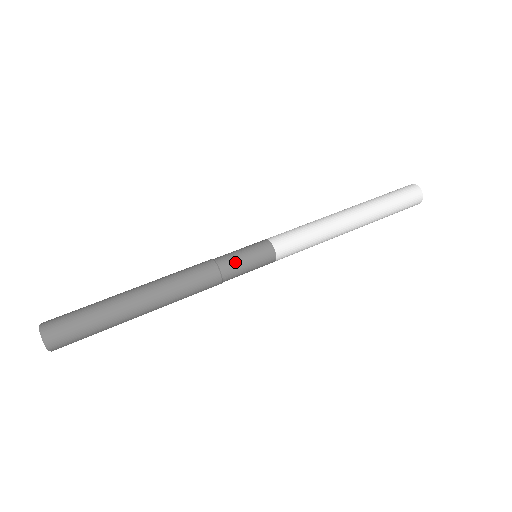
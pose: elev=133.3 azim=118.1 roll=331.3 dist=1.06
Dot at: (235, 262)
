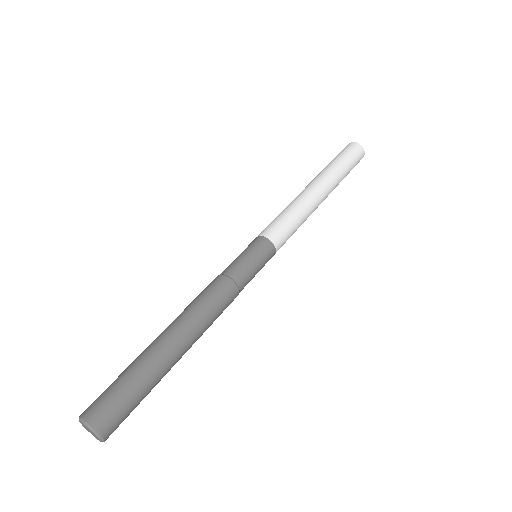
Dot at: (247, 271)
